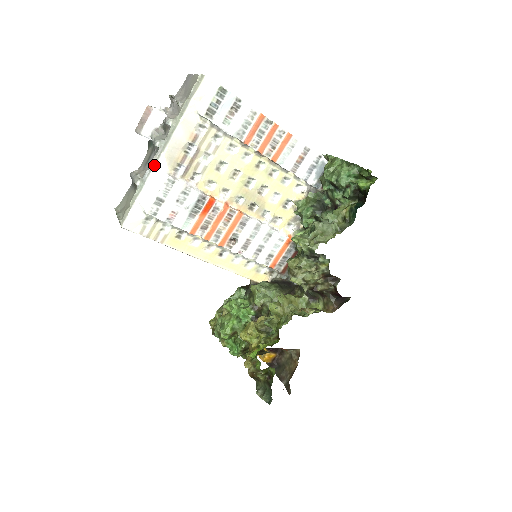
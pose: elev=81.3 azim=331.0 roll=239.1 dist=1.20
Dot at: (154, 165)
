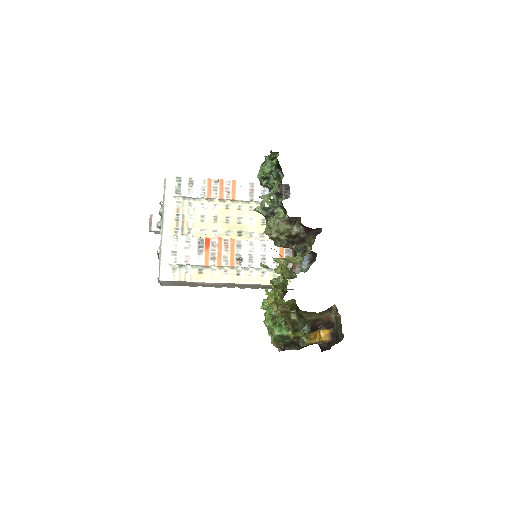
Dot at: (162, 235)
